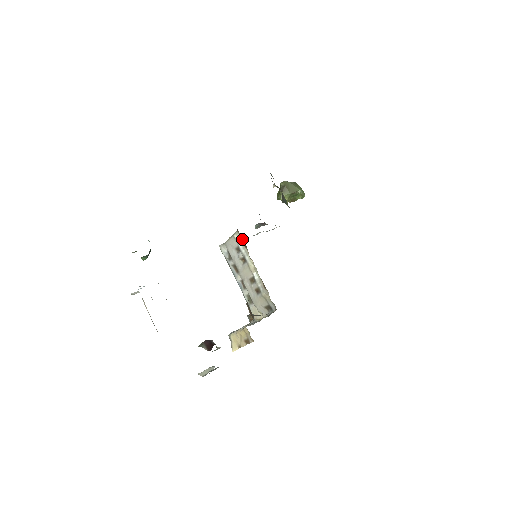
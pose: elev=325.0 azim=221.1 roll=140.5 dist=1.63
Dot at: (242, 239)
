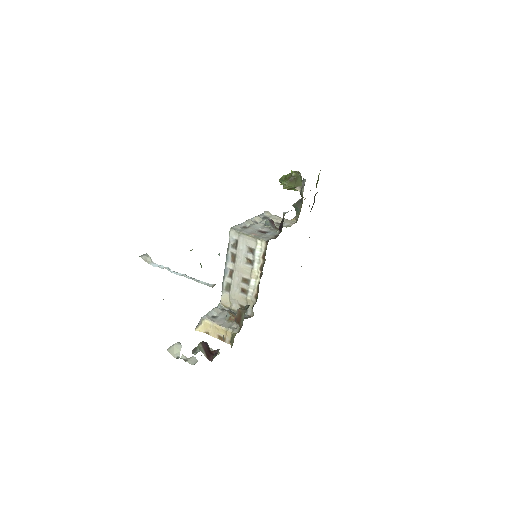
Dot at: (248, 226)
